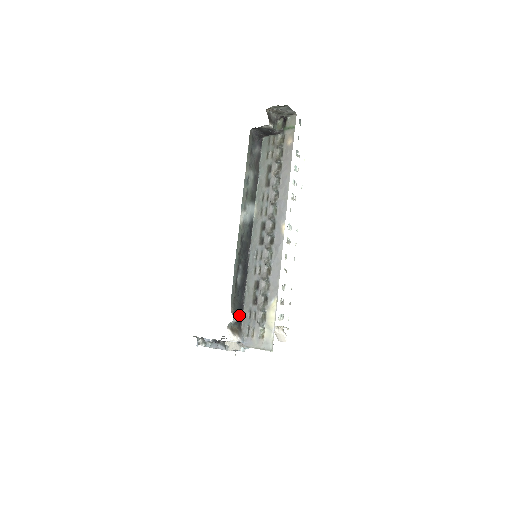
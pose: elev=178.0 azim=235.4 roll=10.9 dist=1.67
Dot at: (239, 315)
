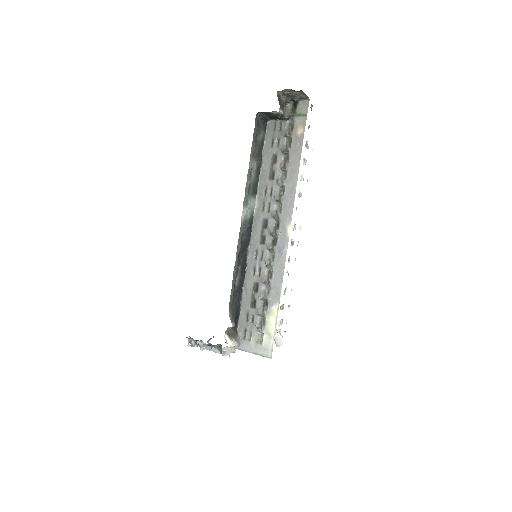
Dot at: (236, 318)
